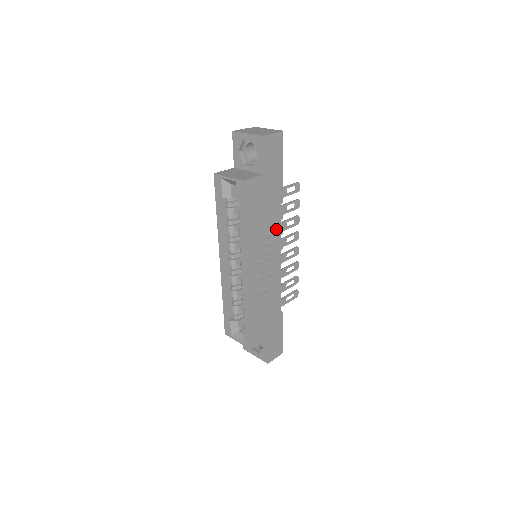
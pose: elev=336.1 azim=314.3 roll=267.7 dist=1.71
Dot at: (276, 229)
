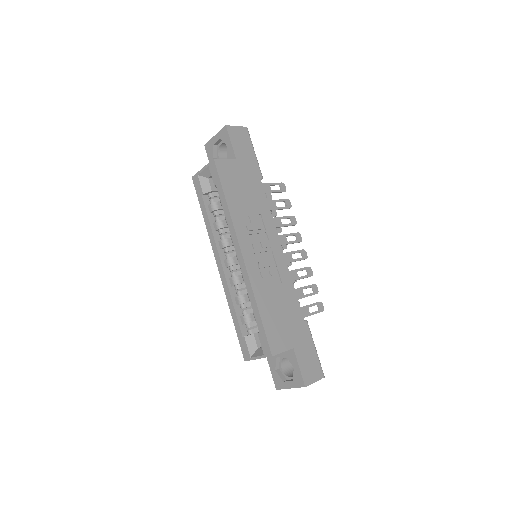
Dot at: (266, 216)
